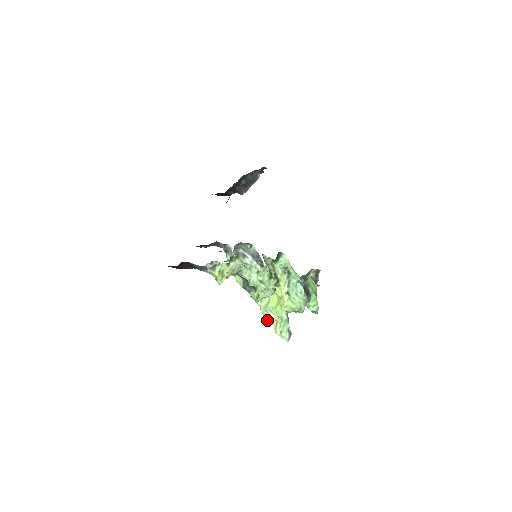
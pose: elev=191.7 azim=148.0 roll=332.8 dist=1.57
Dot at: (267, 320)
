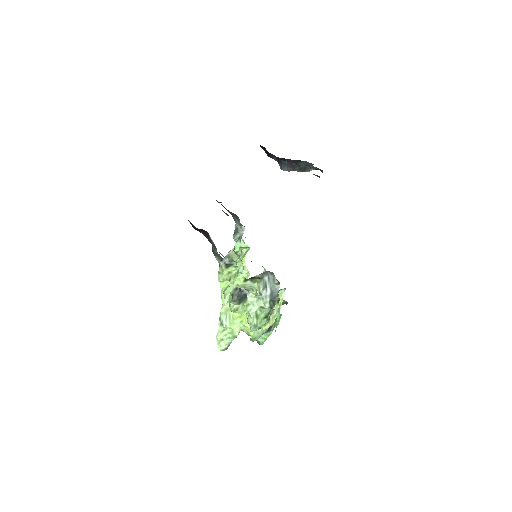
Dot at: (221, 323)
